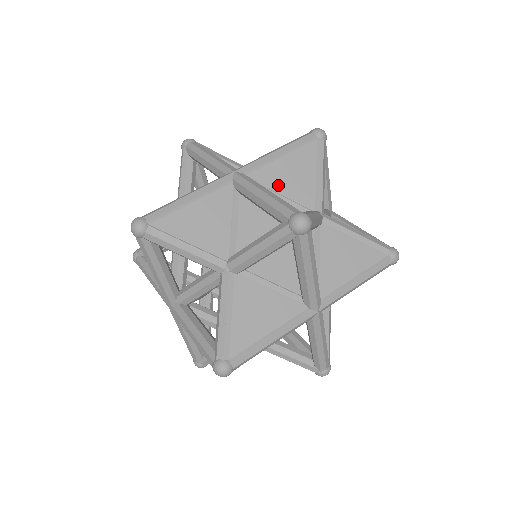
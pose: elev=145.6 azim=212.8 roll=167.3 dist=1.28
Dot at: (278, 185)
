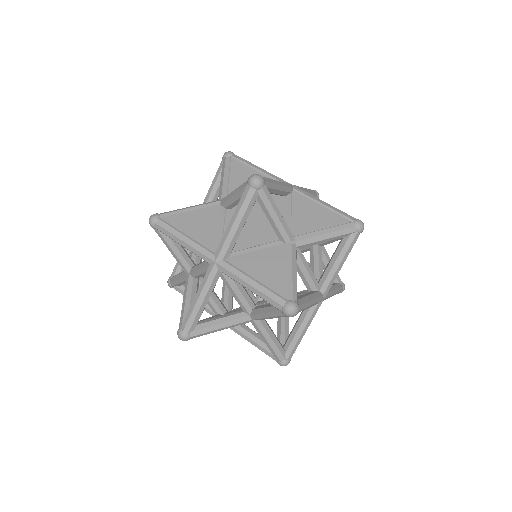
Dot at: (298, 209)
